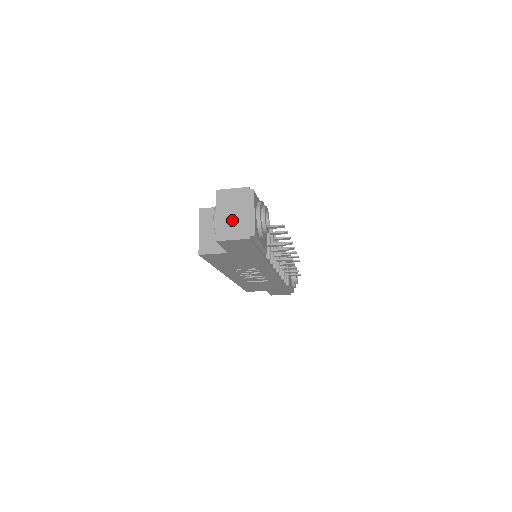
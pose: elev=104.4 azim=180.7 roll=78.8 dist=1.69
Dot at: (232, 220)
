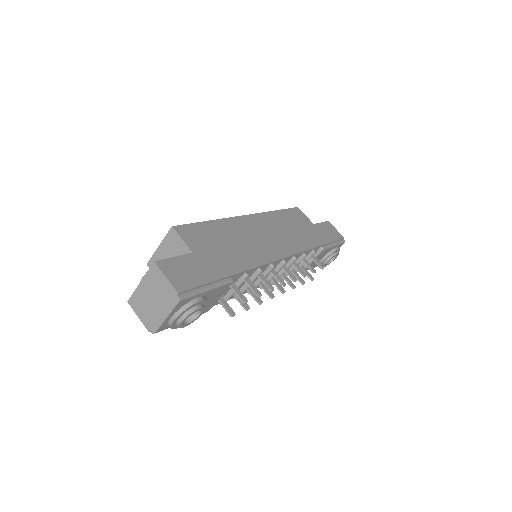
Dot at: (148, 302)
